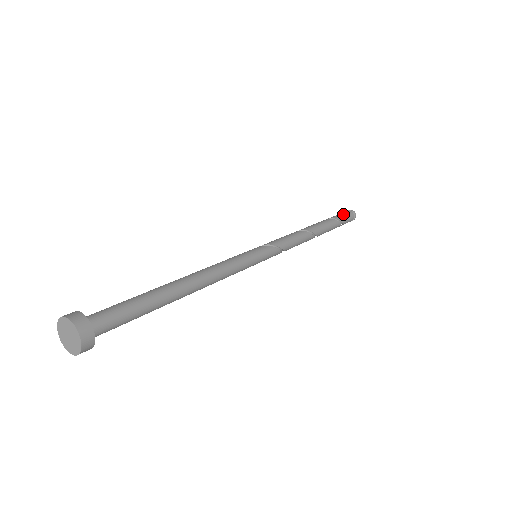
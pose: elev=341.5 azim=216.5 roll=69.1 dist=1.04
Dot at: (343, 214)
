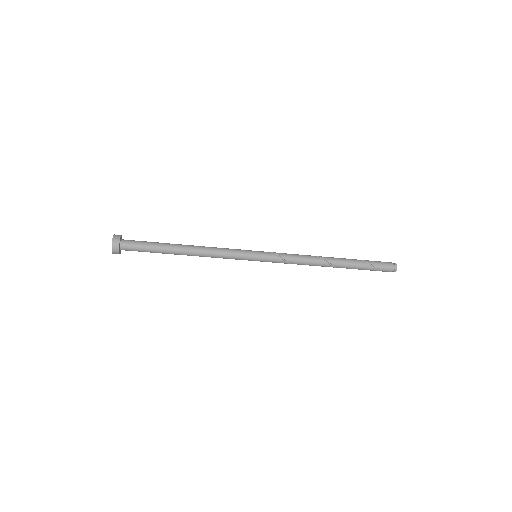
Dot at: (377, 261)
